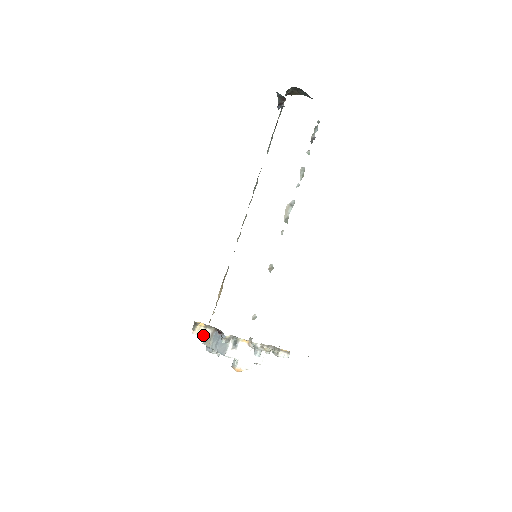
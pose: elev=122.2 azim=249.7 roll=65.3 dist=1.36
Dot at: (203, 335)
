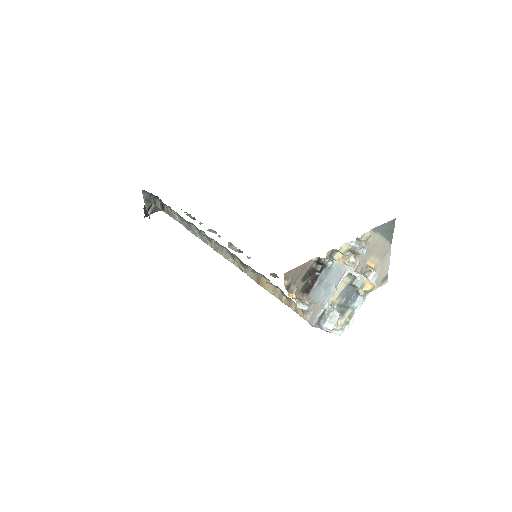
Dot at: (305, 305)
